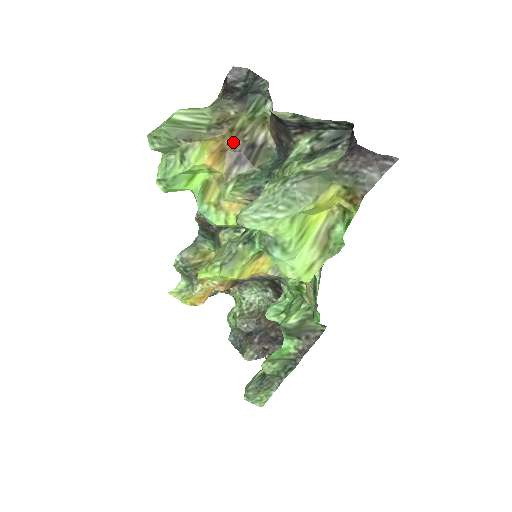
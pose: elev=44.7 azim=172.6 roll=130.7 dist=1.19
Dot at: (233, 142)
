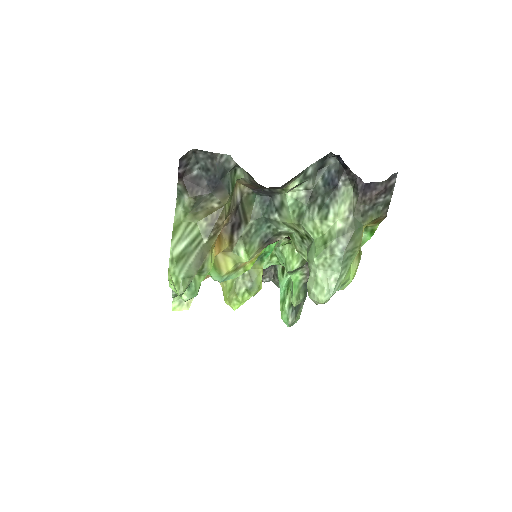
Dot at: (224, 221)
